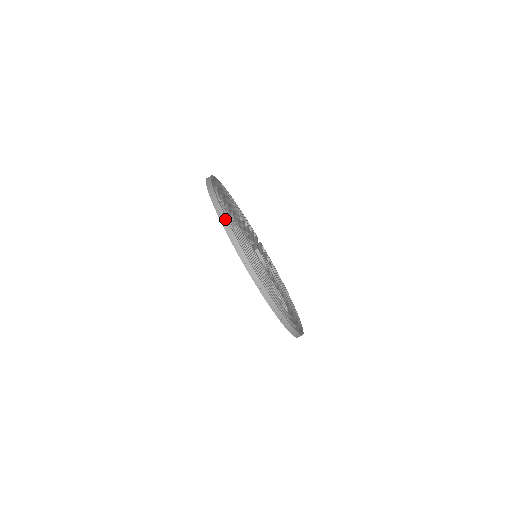
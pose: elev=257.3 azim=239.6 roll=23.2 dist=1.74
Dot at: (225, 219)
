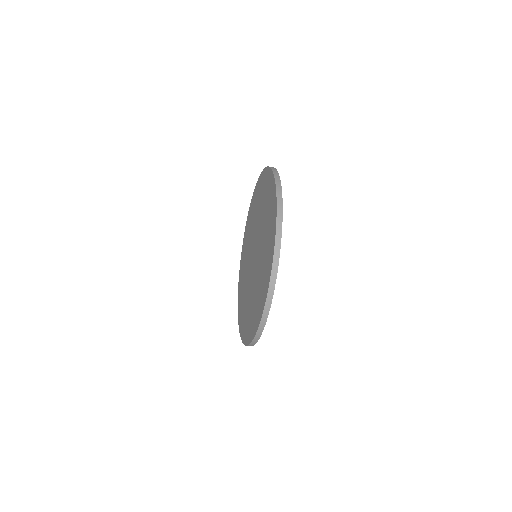
Dot at: (281, 208)
